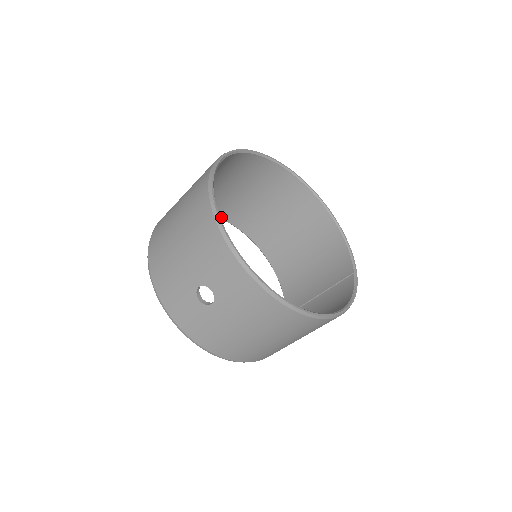
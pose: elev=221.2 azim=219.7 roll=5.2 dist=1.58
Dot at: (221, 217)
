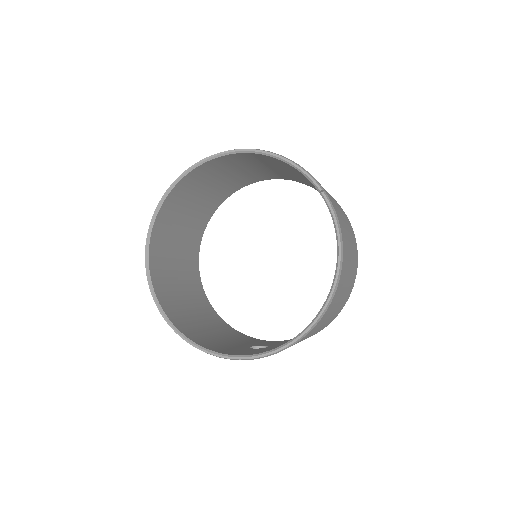
Dot at: occluded
